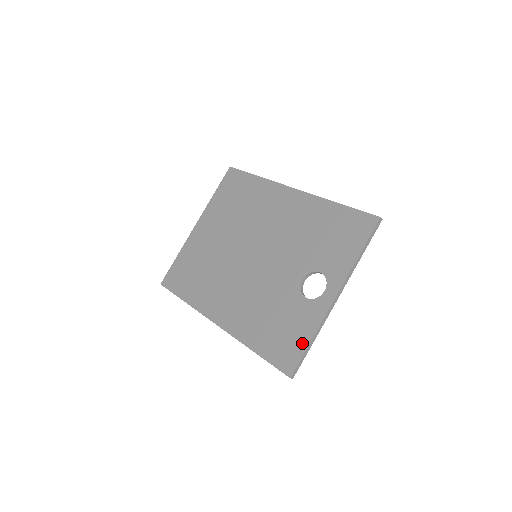
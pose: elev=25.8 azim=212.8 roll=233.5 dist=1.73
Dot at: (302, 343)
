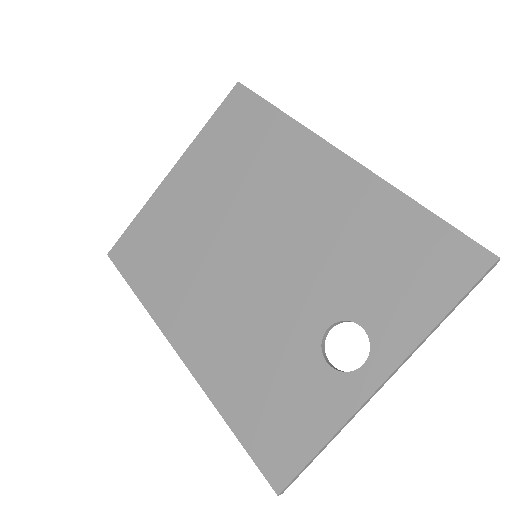
Dot at: (308, 444)
